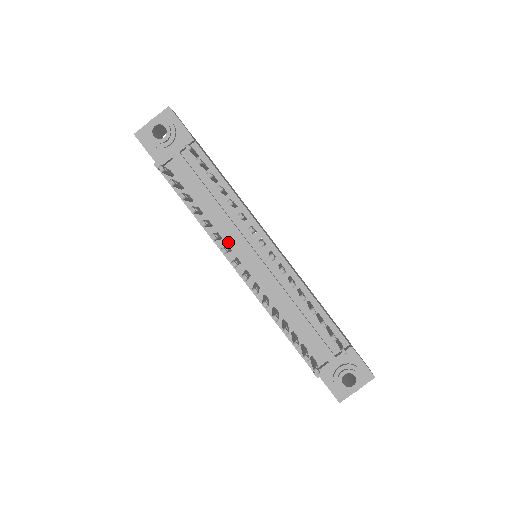
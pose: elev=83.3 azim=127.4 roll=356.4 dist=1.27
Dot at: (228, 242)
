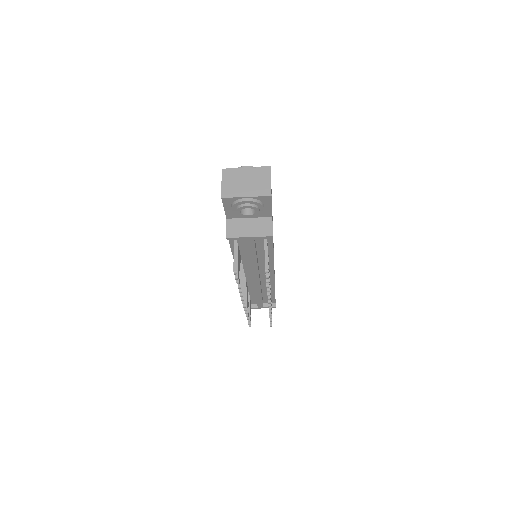
Dot at: (245, 268)
